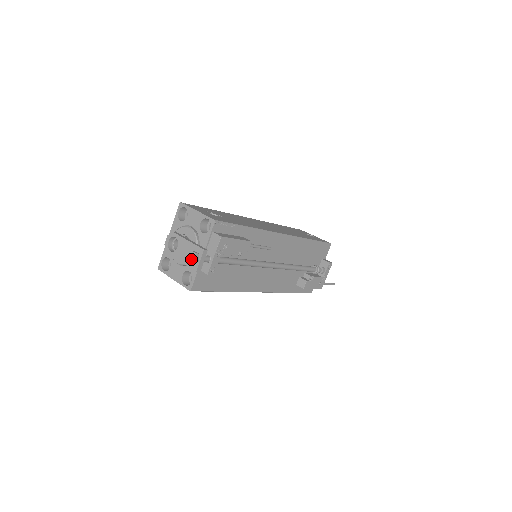
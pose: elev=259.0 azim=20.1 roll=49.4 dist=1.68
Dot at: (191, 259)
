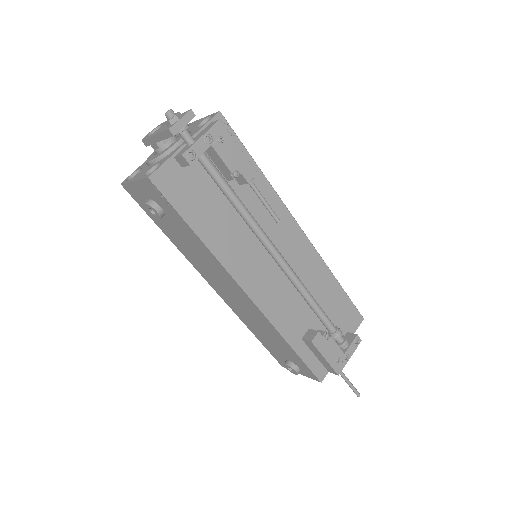
Dot at: (169, 113)
